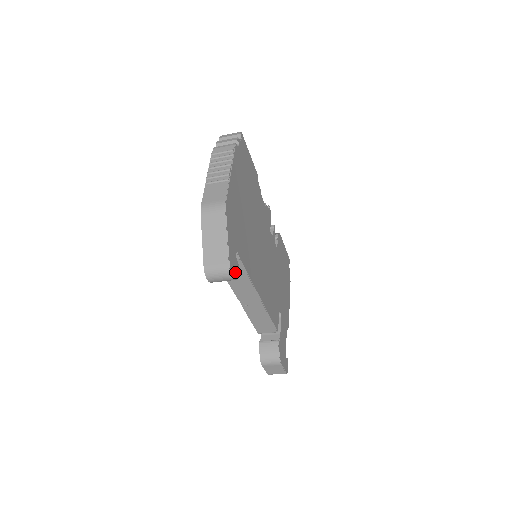
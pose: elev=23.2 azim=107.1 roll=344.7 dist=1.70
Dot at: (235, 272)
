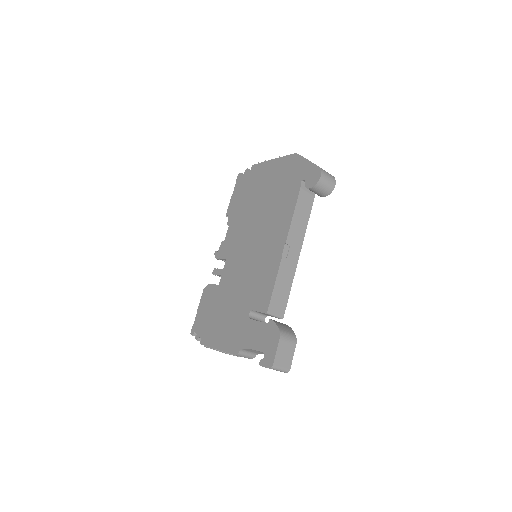
Dot at: occluded
